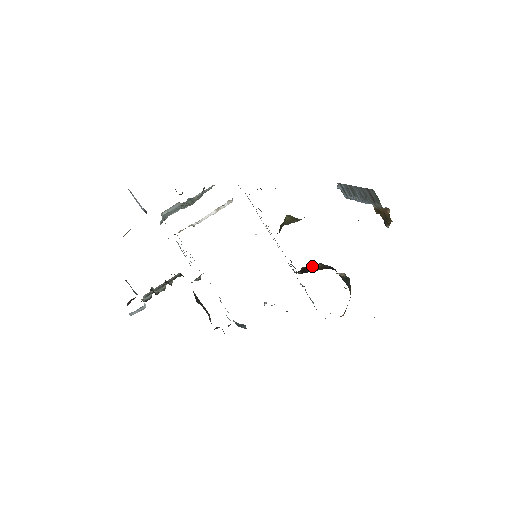
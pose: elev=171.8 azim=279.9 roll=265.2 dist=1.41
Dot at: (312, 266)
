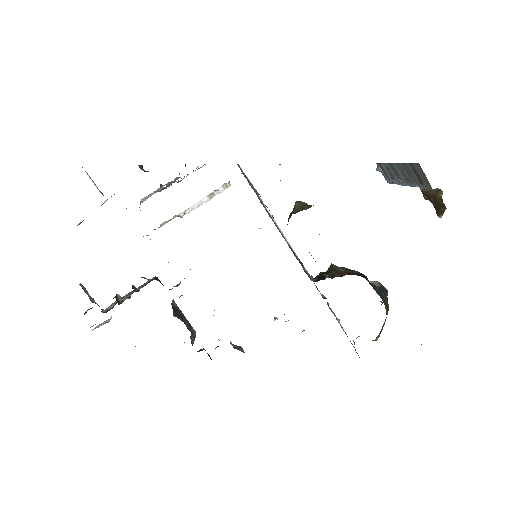
Dot at: (332, 271)
